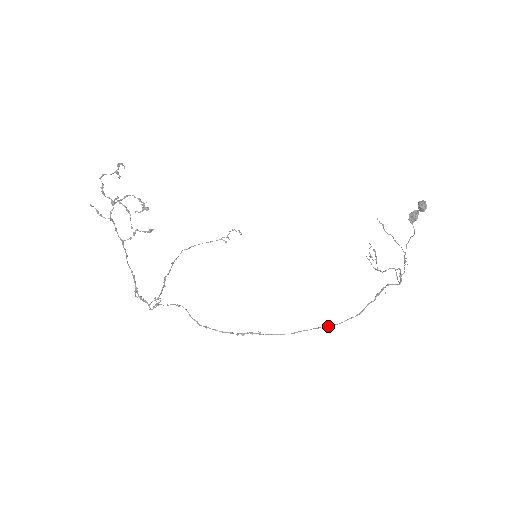
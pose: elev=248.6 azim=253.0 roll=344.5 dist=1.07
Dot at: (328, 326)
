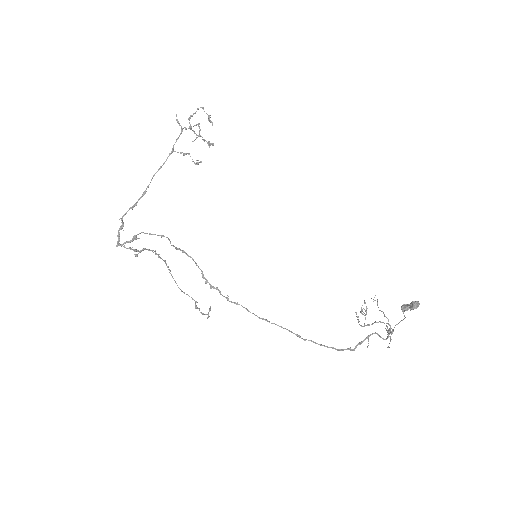
Dot at: occluded
